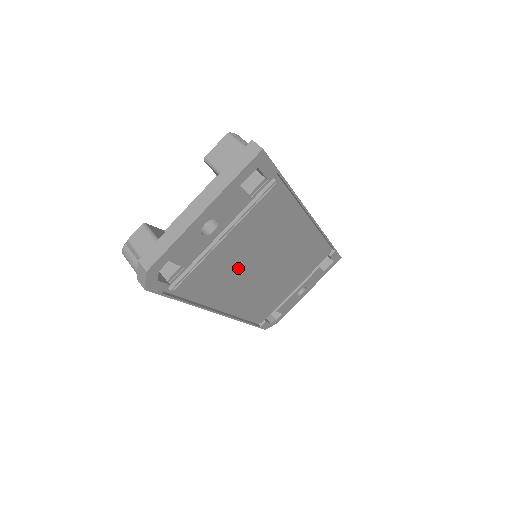
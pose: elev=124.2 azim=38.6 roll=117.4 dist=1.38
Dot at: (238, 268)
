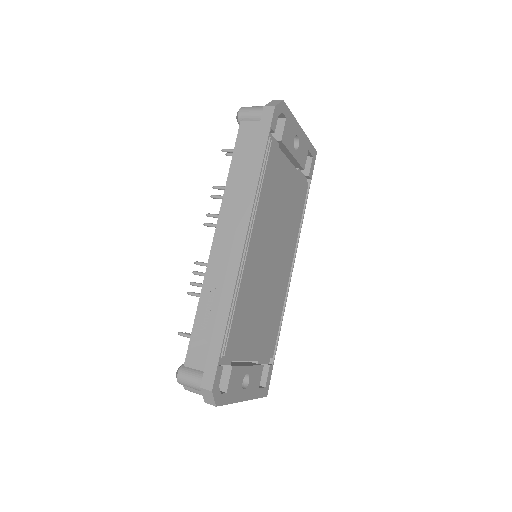
Dot at: (276, 210)
